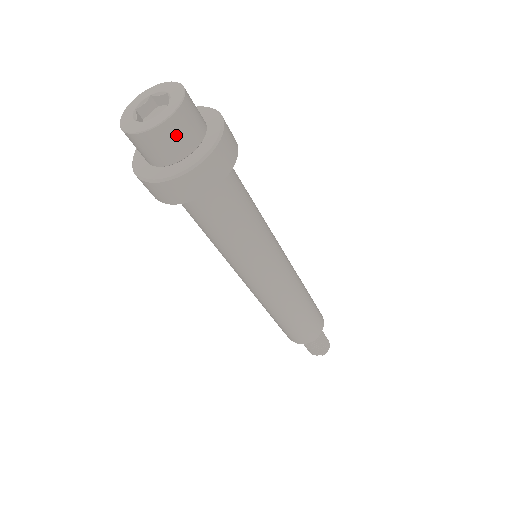
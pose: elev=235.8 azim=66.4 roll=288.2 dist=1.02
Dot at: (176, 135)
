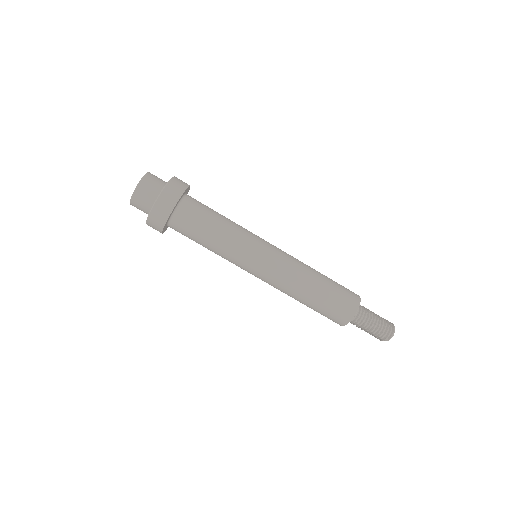
Dot at: (143, 196)
